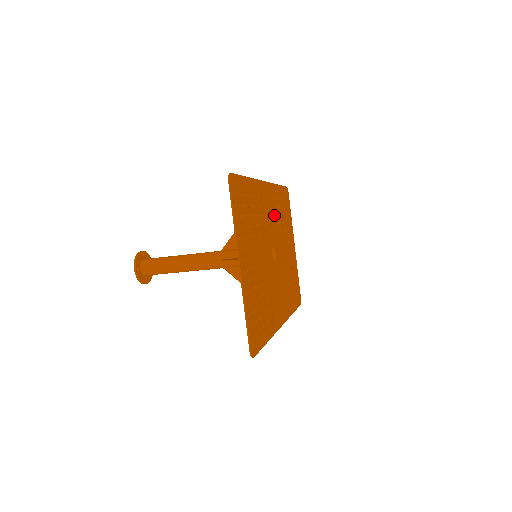
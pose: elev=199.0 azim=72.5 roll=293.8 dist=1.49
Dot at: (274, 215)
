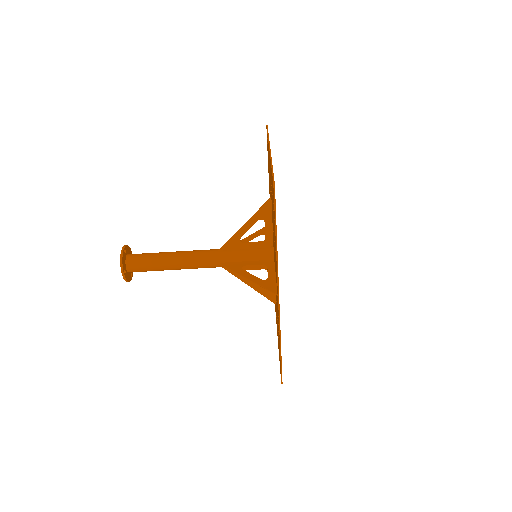
Dot at: occluded
